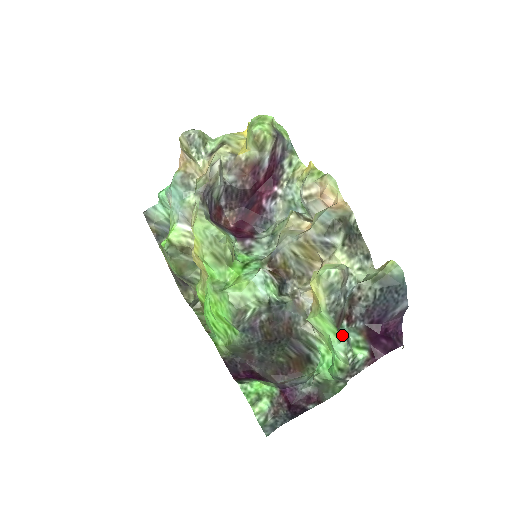
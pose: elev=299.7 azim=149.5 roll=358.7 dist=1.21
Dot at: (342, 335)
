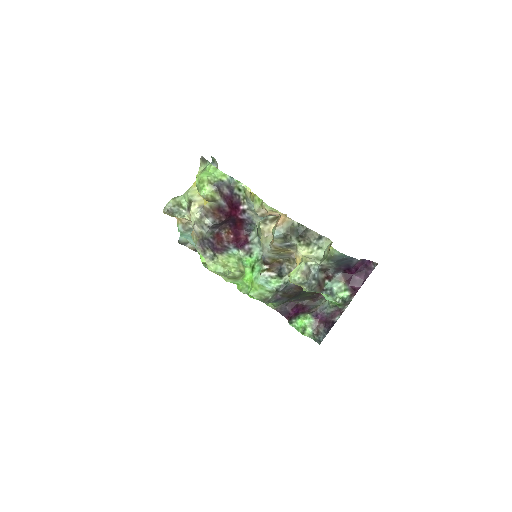
Dot at: (326, 294)
